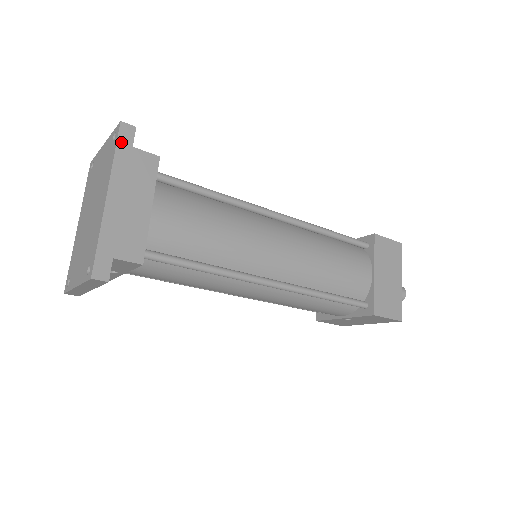
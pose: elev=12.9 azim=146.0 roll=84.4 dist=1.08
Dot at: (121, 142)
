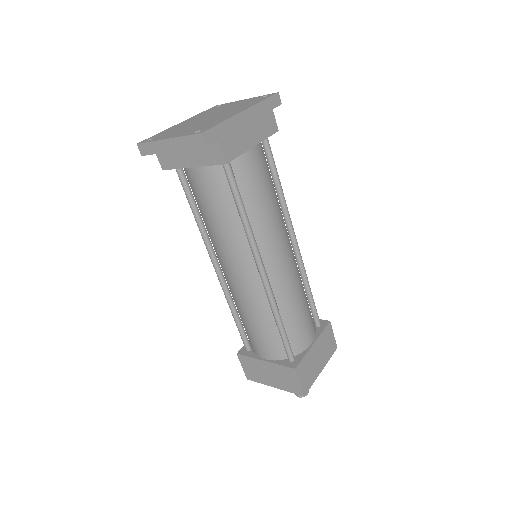
Dot at: (270, 100)
